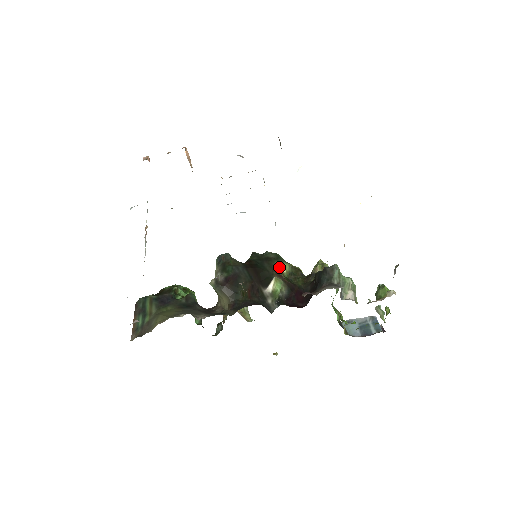
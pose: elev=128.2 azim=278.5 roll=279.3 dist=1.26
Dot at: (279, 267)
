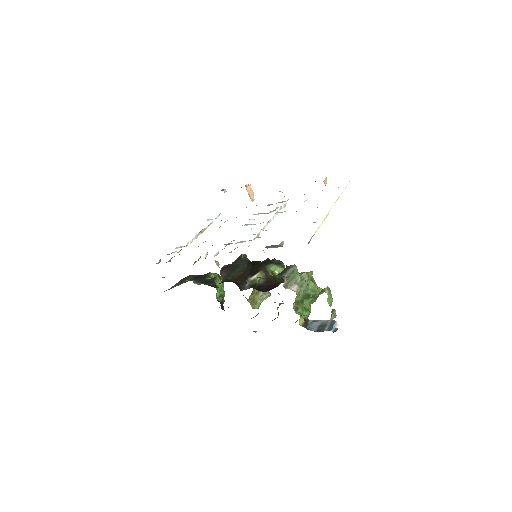
Dot at: (272, 268)
